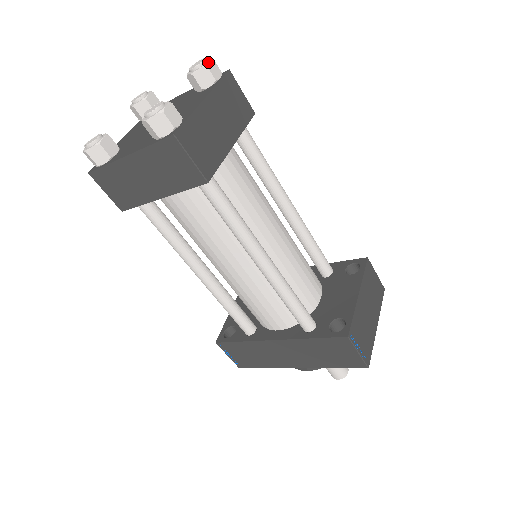
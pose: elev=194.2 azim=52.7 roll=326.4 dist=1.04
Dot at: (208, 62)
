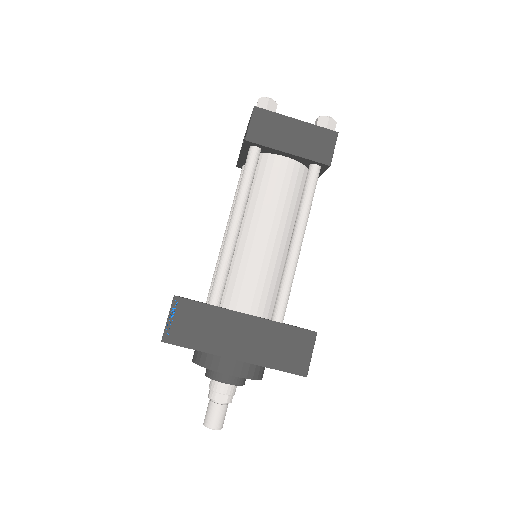
Dot at: occluded
